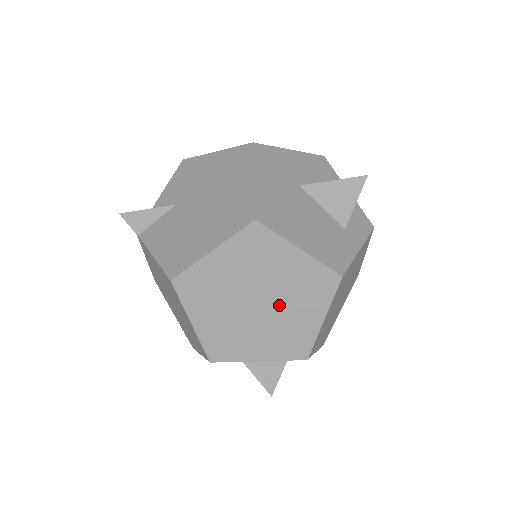
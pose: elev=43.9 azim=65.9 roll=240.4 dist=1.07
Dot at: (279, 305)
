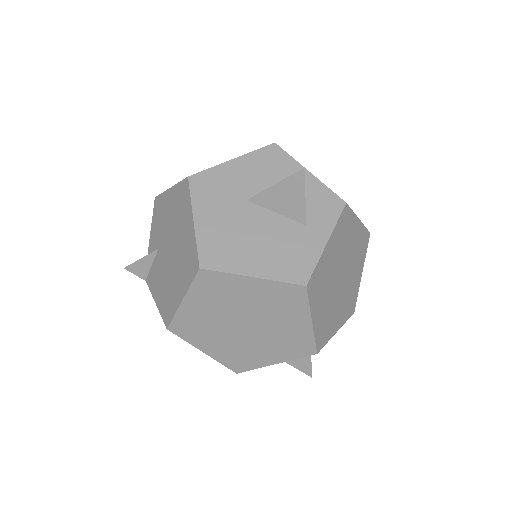
Dot at: (264, 322)
